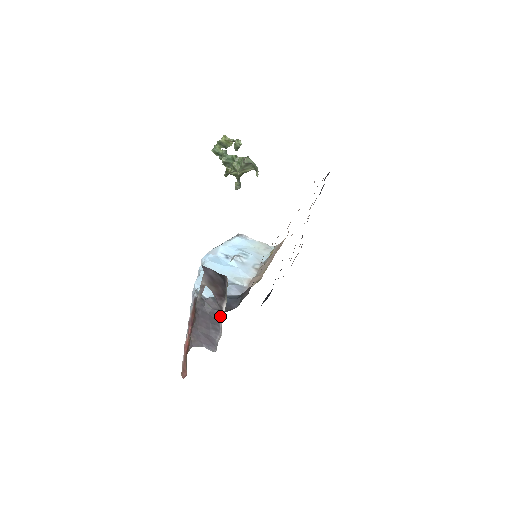
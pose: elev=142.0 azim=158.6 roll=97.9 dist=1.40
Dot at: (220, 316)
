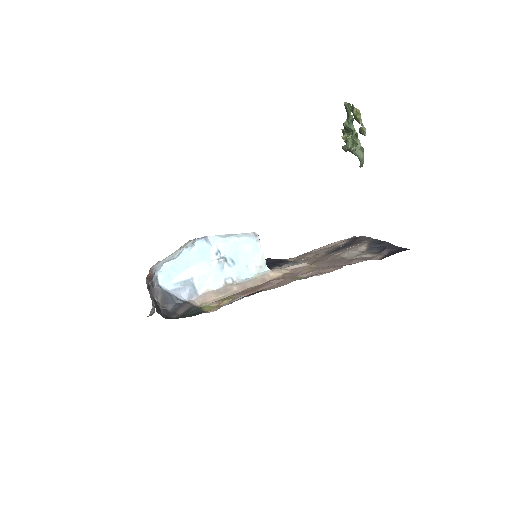
Dot at: occluded
